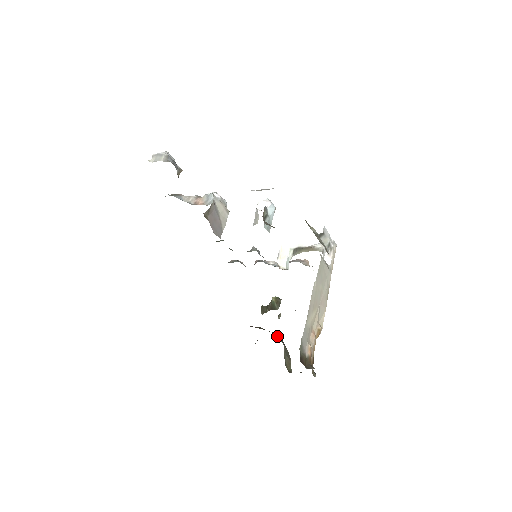
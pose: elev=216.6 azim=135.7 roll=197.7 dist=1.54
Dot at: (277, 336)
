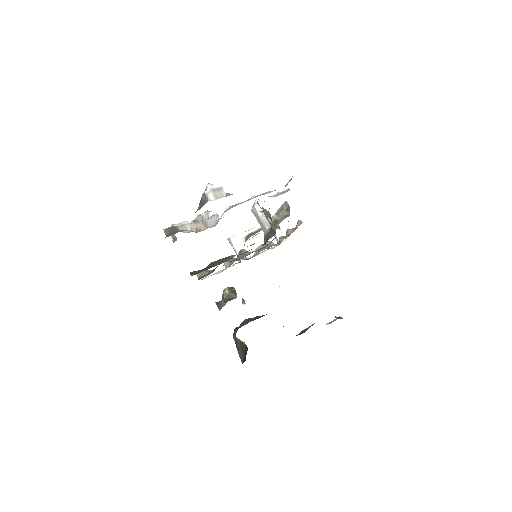
Dot at: occluded
